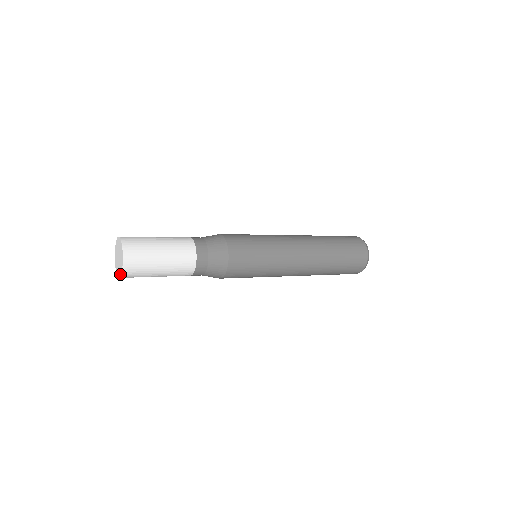
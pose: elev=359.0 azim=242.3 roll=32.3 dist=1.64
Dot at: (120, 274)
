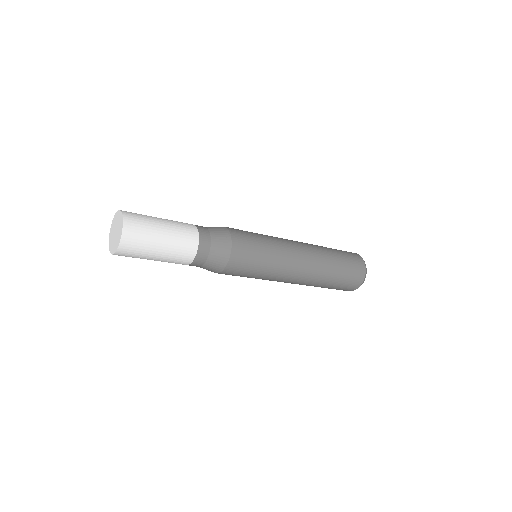
Dot at: (119, 240)
